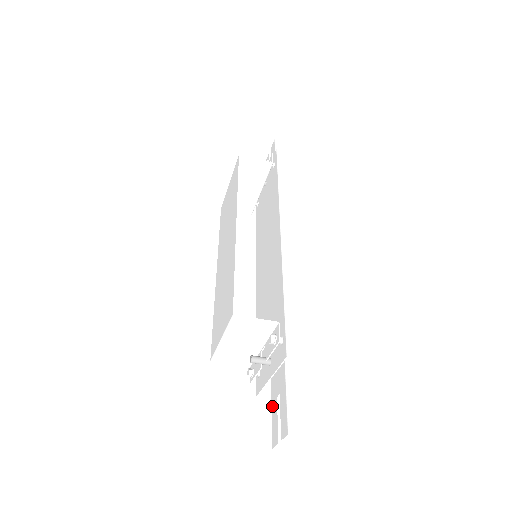
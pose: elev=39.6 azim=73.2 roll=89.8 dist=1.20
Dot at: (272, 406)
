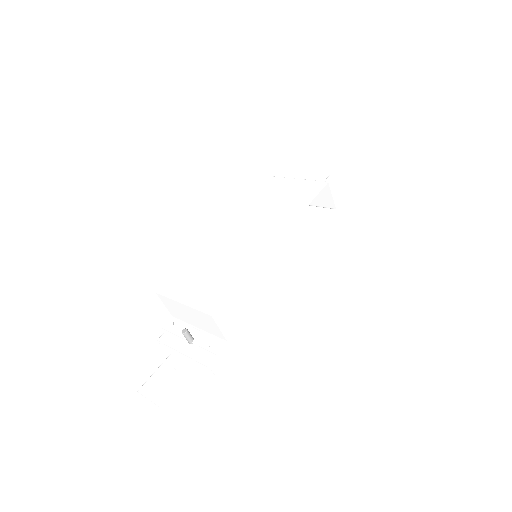
Dot at: (163, 365)
